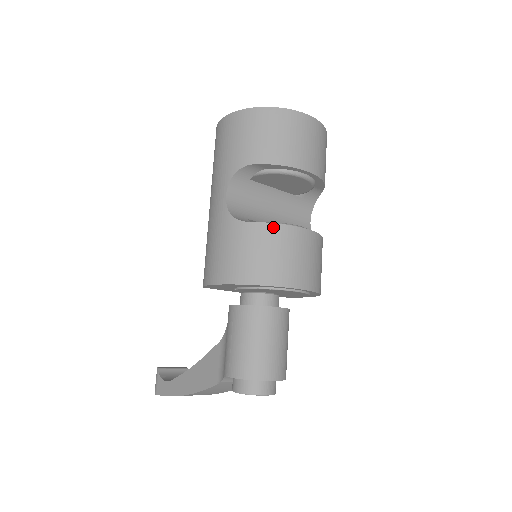
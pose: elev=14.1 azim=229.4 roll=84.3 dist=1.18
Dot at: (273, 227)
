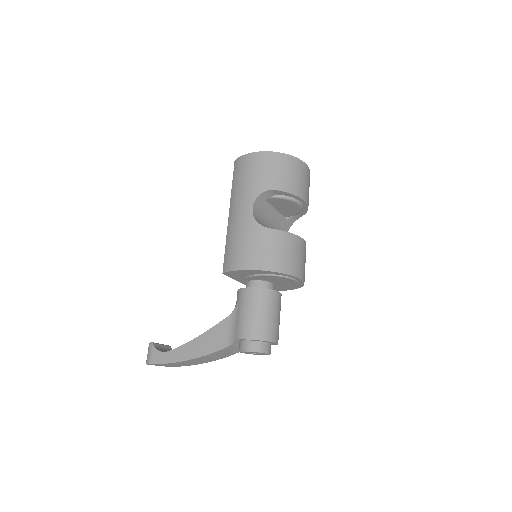
Dot at: (287, 234)
